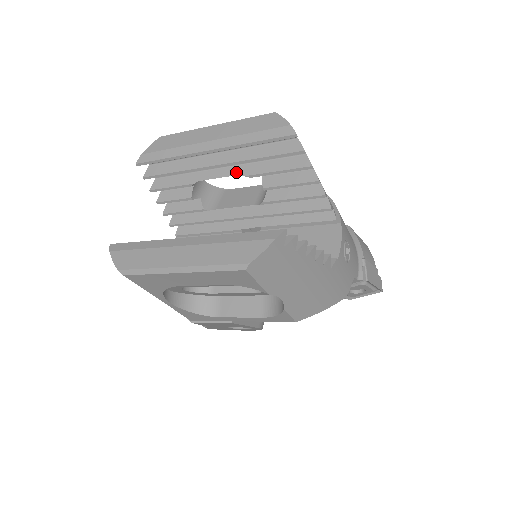
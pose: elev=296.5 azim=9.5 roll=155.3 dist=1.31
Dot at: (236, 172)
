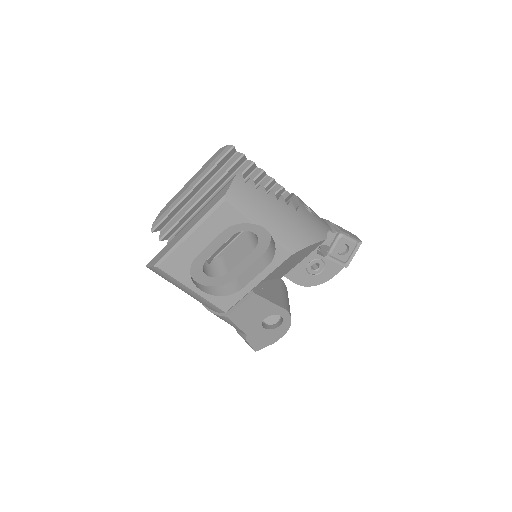
Dot at: occluded
